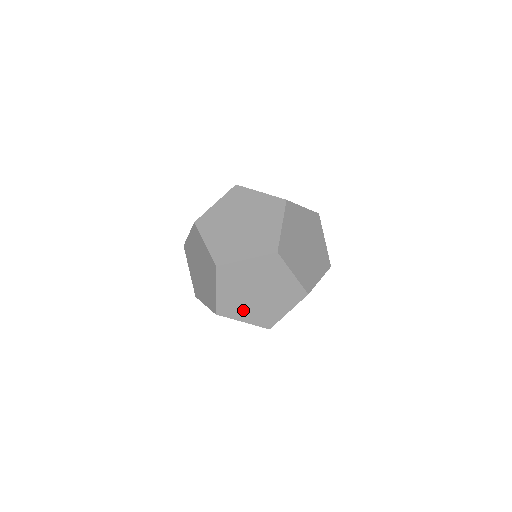
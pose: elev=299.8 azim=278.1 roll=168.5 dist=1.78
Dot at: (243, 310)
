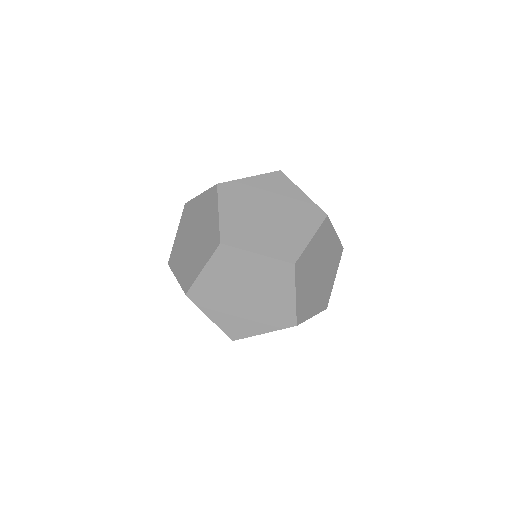
Dot at: occluded
